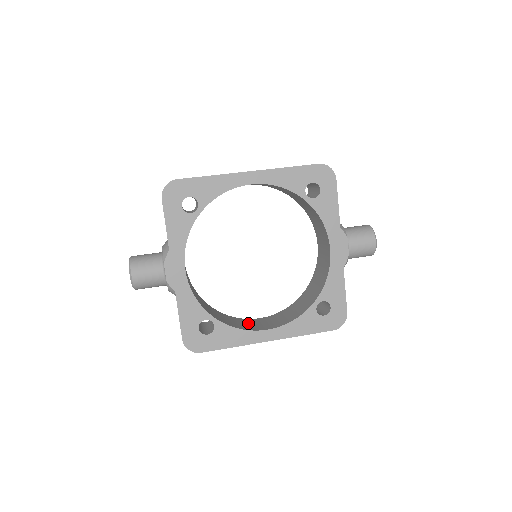
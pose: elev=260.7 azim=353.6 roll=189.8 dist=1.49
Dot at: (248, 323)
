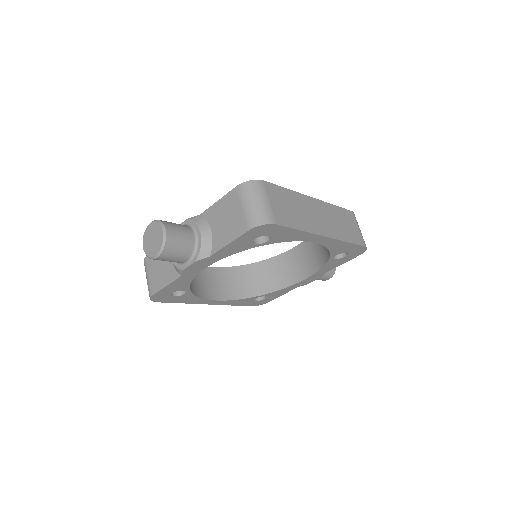
Dot at: (202, 279)
